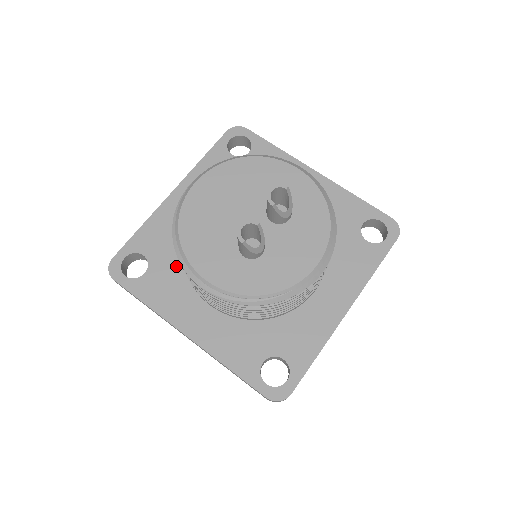
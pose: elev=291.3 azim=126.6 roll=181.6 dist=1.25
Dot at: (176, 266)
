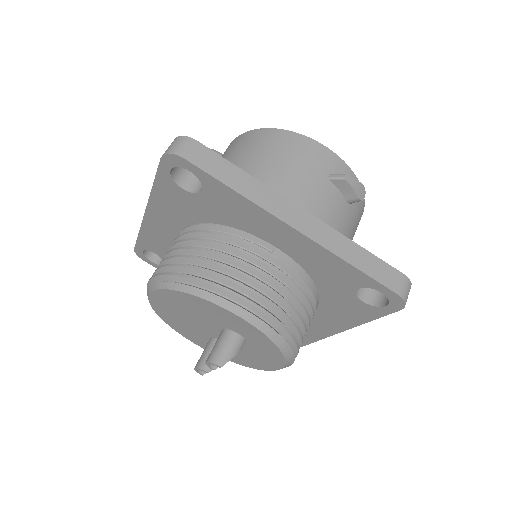
Dot at: occluded
